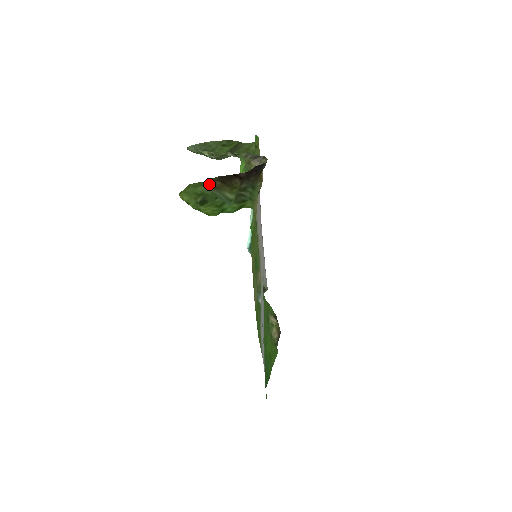
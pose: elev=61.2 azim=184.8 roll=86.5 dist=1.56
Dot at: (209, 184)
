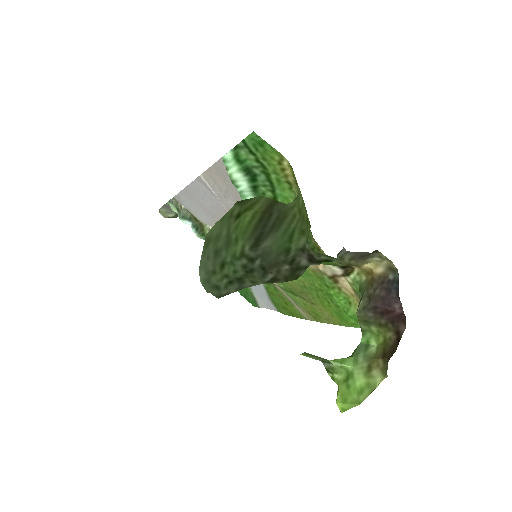
Dot at: (374, 376)
